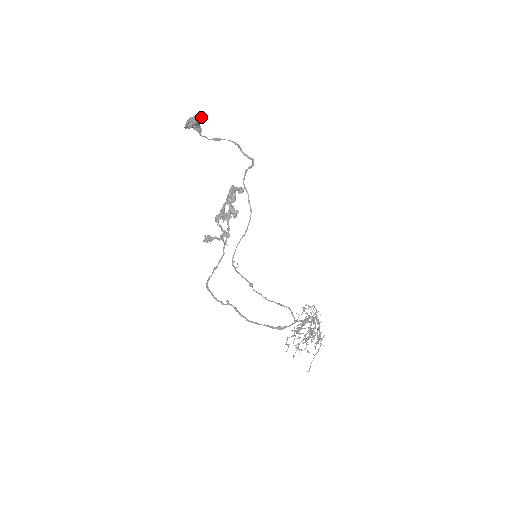
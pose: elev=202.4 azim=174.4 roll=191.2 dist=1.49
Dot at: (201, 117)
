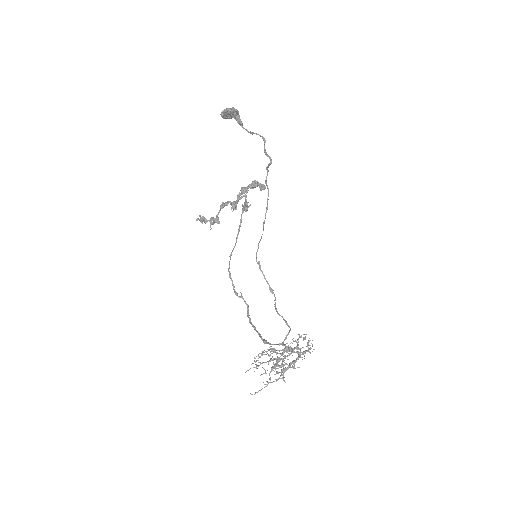
Dot at: (234, 109)
